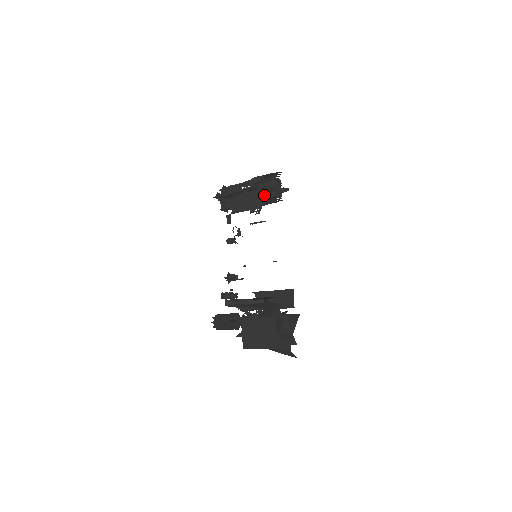
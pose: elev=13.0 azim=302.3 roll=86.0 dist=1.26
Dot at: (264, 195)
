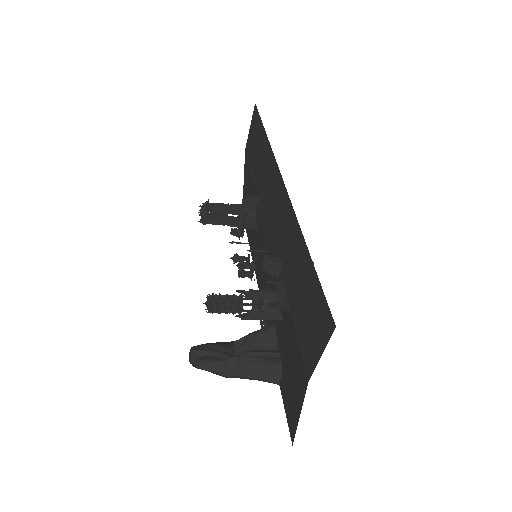
Dot at: occluded
